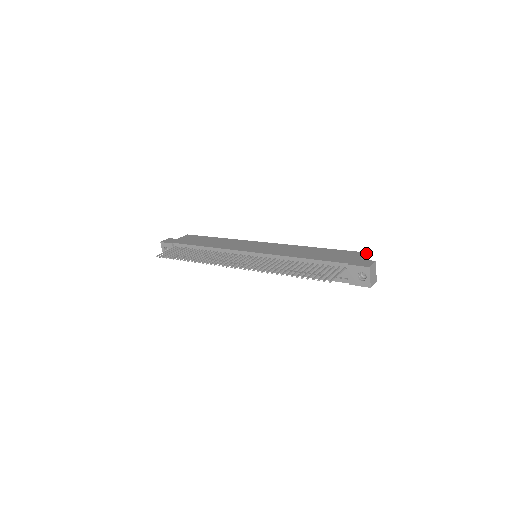
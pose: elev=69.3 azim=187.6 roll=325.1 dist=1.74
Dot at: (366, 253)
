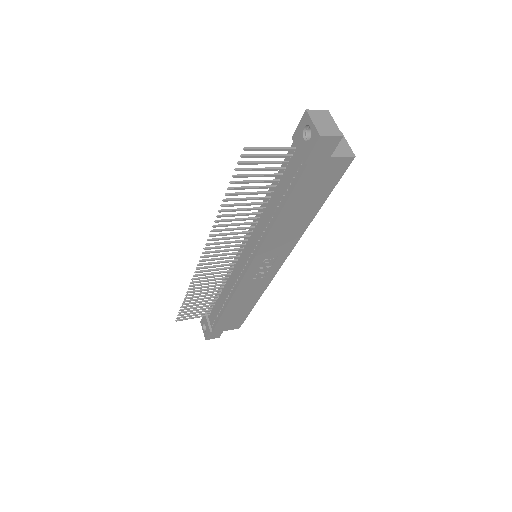
Dot at: occluded
